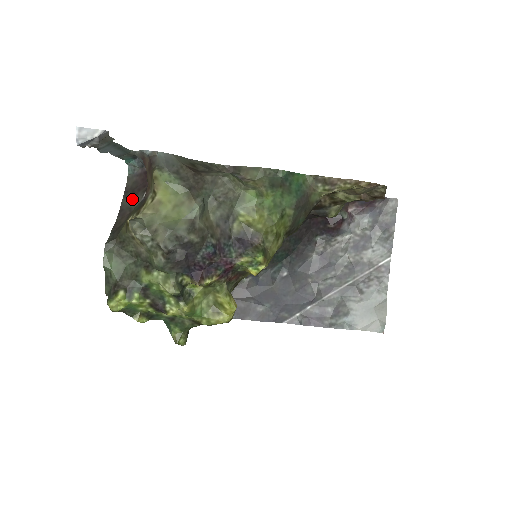
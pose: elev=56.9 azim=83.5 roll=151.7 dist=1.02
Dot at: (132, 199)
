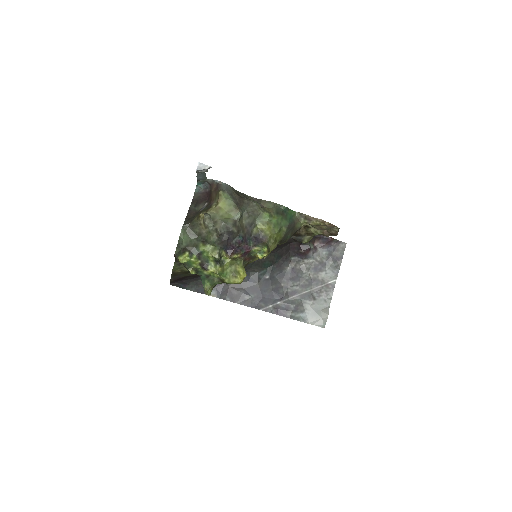
Dot at: (197, 205)
